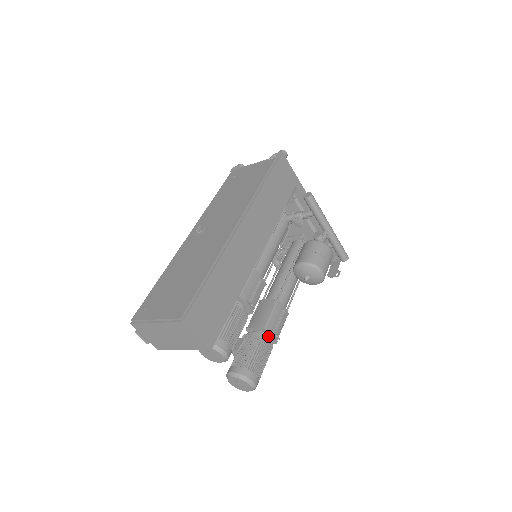
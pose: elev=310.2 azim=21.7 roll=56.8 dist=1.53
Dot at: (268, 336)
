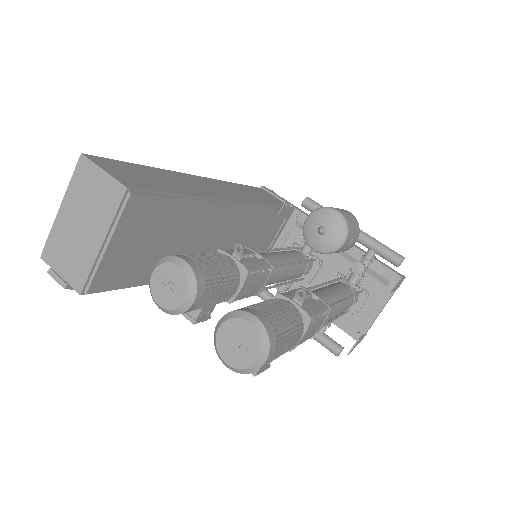
Dot at: occluded
